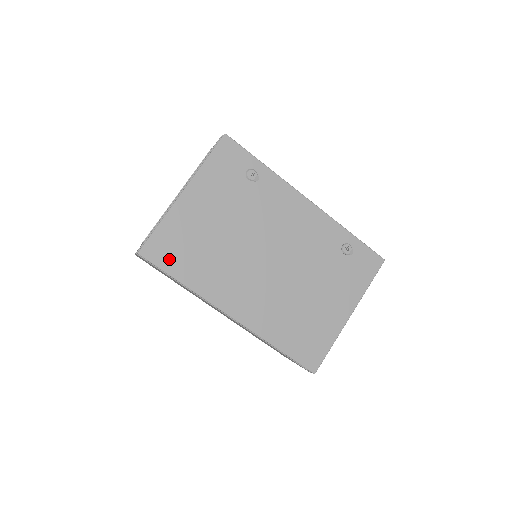
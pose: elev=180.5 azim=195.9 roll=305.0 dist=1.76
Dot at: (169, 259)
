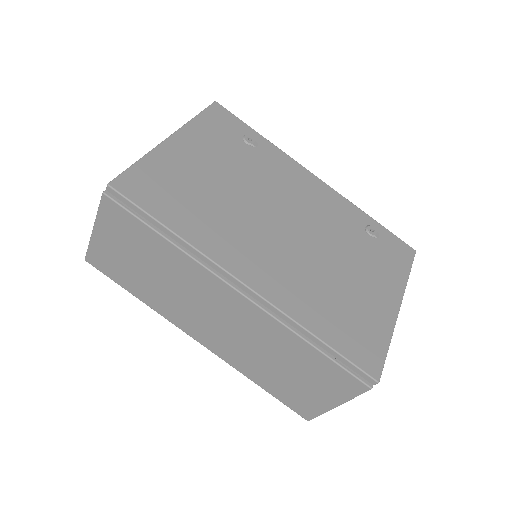
Dot at: (152, 199)
